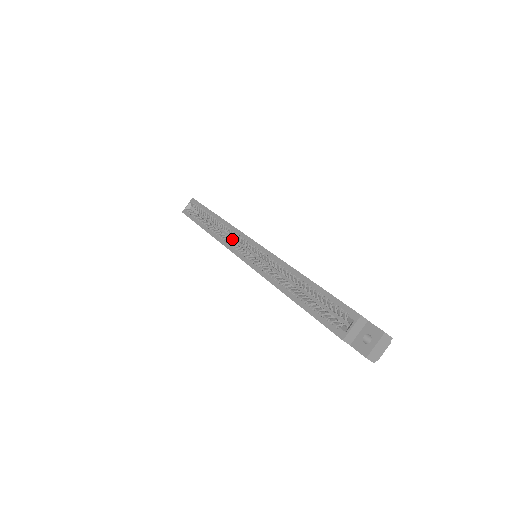
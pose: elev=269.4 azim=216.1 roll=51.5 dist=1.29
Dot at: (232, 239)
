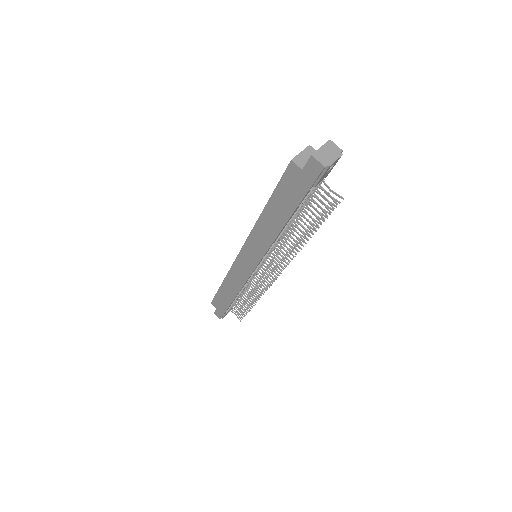
Dot at: occluded
